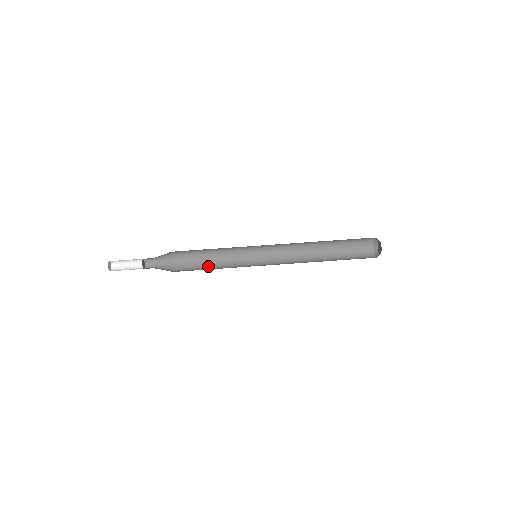
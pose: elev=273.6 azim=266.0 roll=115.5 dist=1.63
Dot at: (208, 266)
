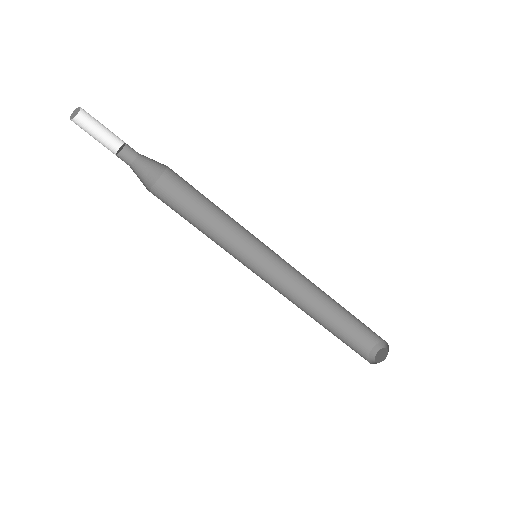
Dot at: (191, 222)
